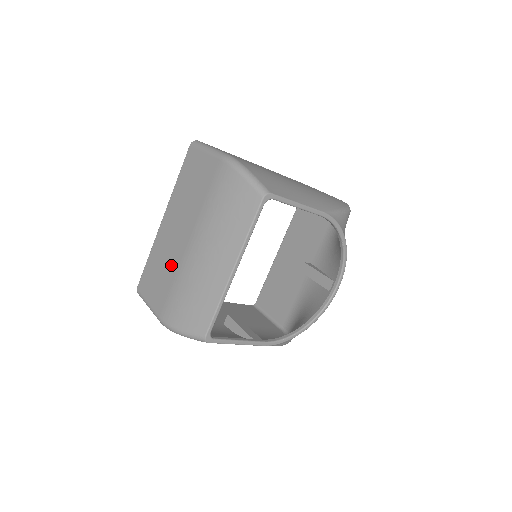
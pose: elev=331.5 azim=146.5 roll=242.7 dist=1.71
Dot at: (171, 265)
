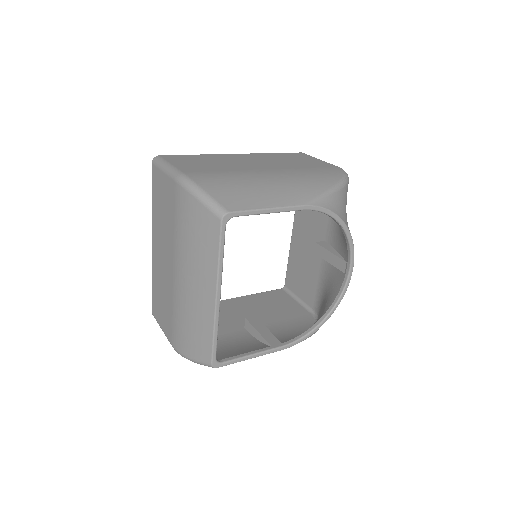
Dot at: (167, 293)
